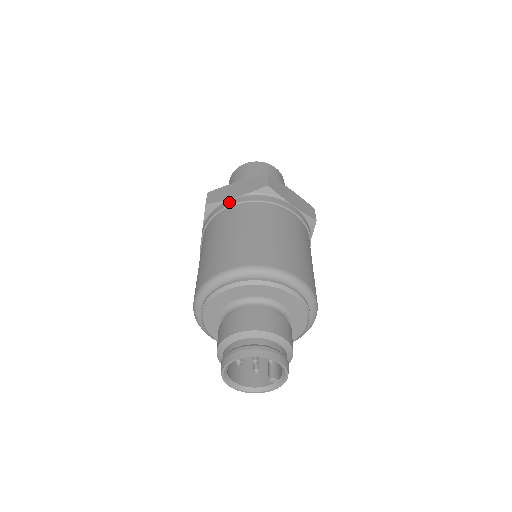
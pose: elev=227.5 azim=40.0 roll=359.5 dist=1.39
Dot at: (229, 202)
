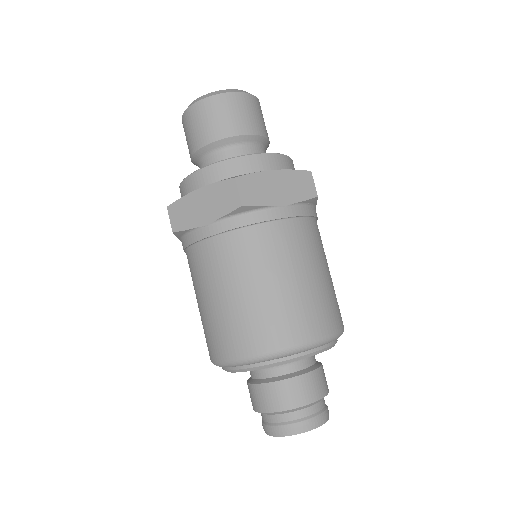
Dot at: (200, 233)
